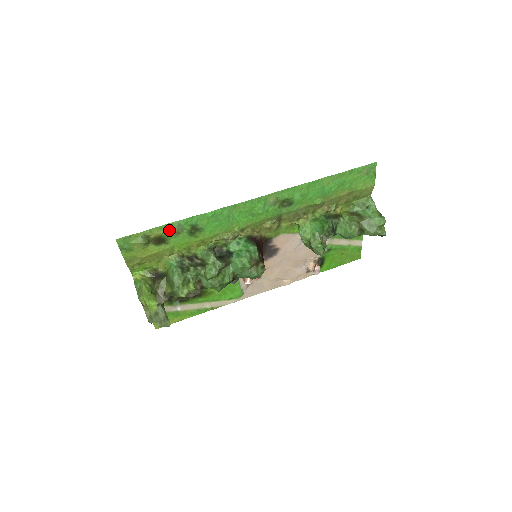
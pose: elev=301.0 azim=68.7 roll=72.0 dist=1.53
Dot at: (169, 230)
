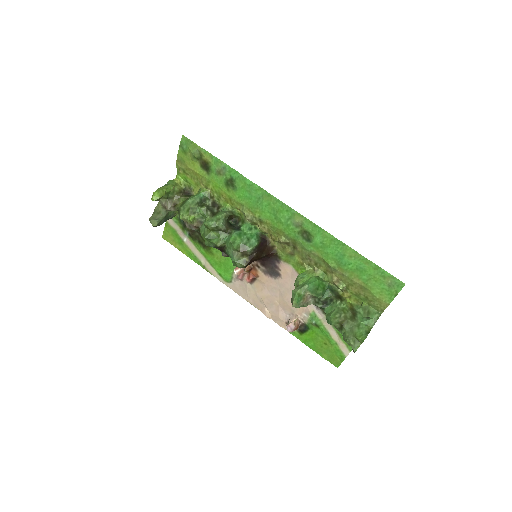
Dot at: (216, 164)
